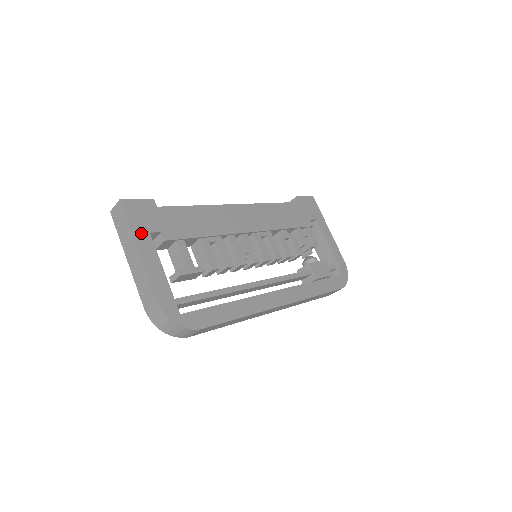
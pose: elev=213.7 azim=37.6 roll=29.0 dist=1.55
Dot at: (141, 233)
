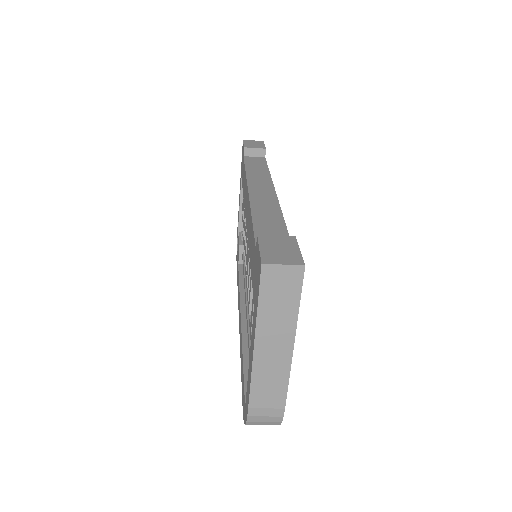
Dot at: occluded
